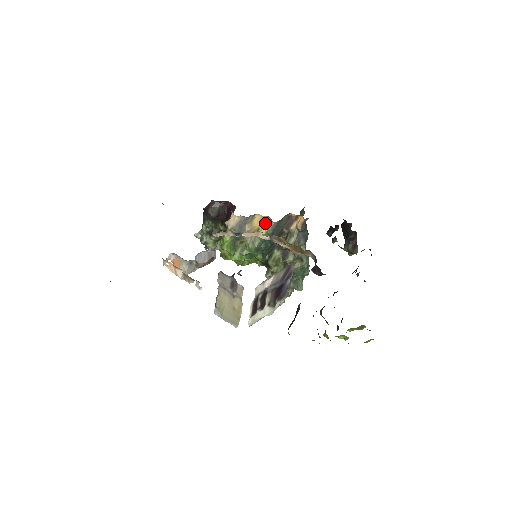
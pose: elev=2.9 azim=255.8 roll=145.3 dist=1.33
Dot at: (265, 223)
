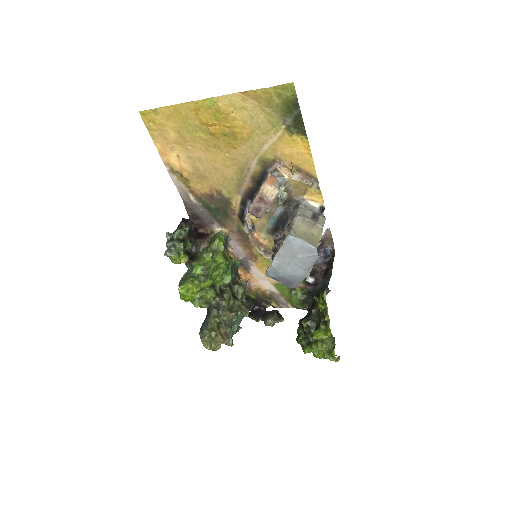
Dot at: (234, 256)
